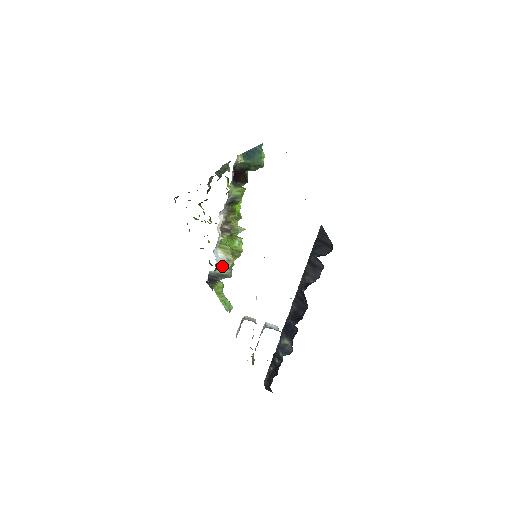
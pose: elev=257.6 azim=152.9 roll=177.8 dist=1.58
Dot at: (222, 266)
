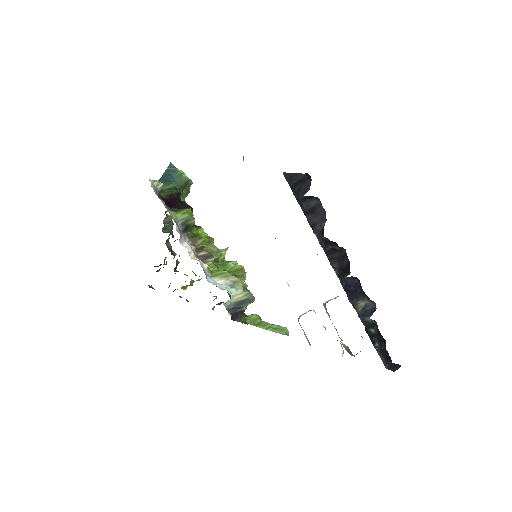
Dot at: (233, 292)
